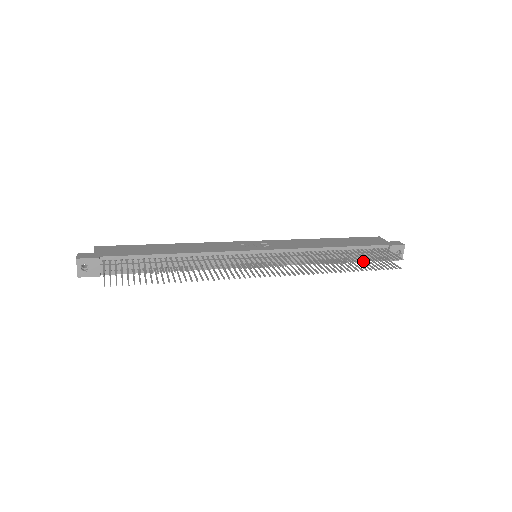
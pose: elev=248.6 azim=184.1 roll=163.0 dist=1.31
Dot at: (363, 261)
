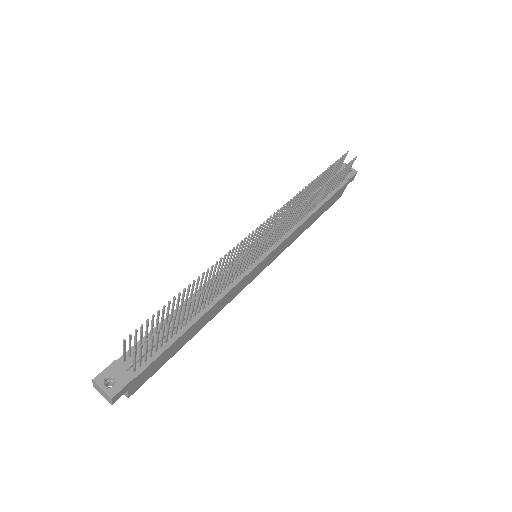
Dot at: (324, 172)
